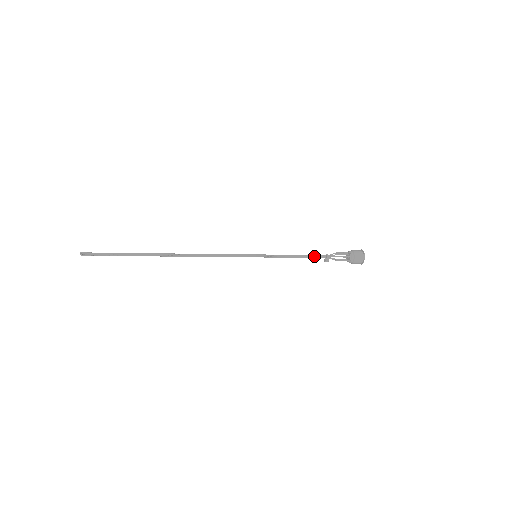
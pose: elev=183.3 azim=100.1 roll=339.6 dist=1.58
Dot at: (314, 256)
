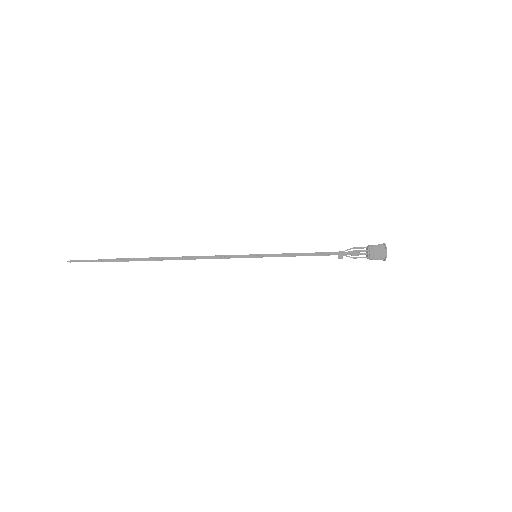
Dot at: (324, 254)
